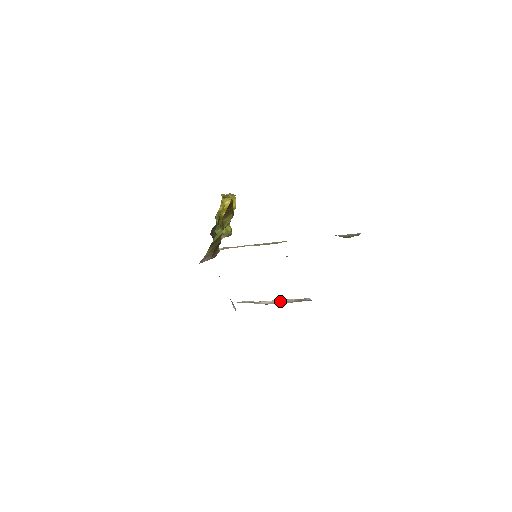
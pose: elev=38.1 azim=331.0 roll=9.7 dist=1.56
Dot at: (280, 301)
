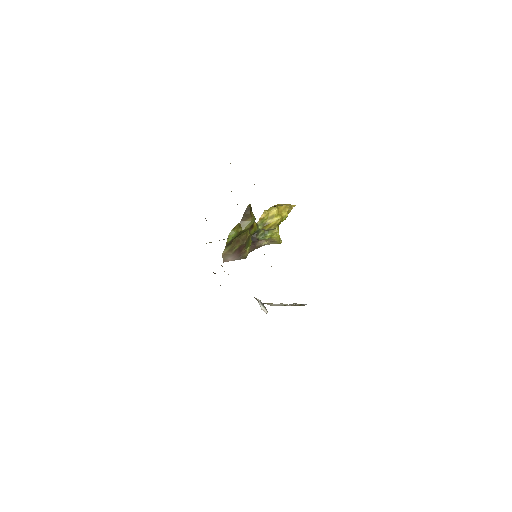
Dot at: (286, 304)
